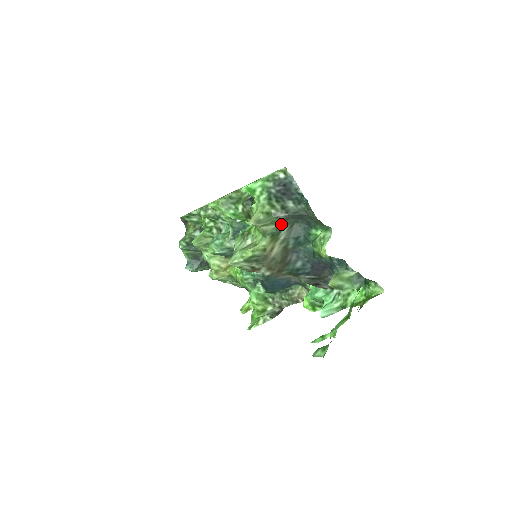
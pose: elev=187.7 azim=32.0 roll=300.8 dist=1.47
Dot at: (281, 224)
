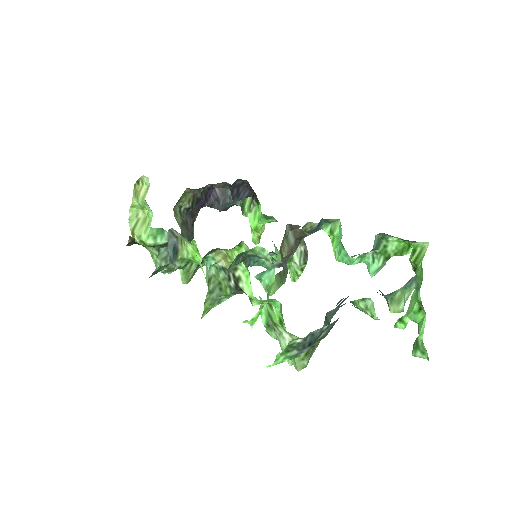
Dot at: occluded
